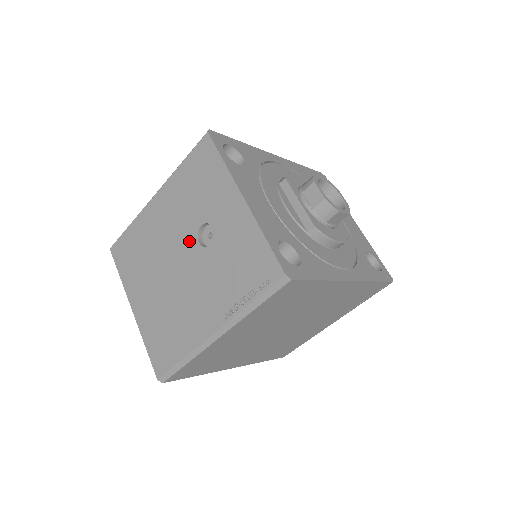
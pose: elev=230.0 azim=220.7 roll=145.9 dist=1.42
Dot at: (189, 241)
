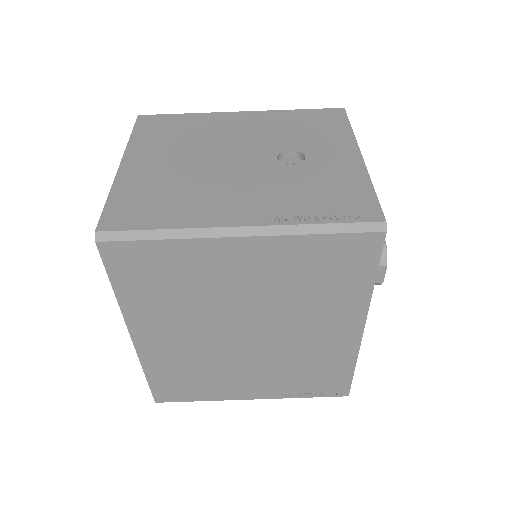
Dot at: (264, 152)
